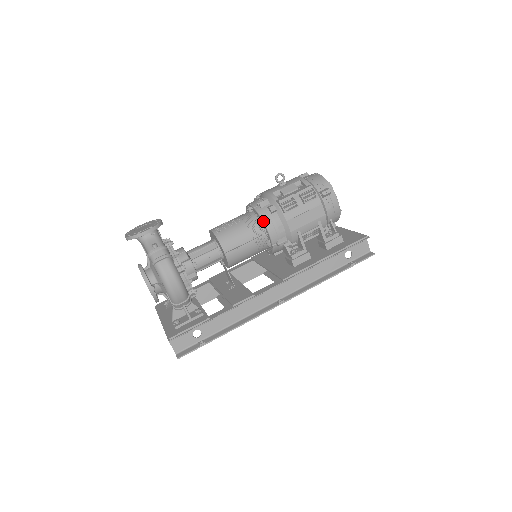
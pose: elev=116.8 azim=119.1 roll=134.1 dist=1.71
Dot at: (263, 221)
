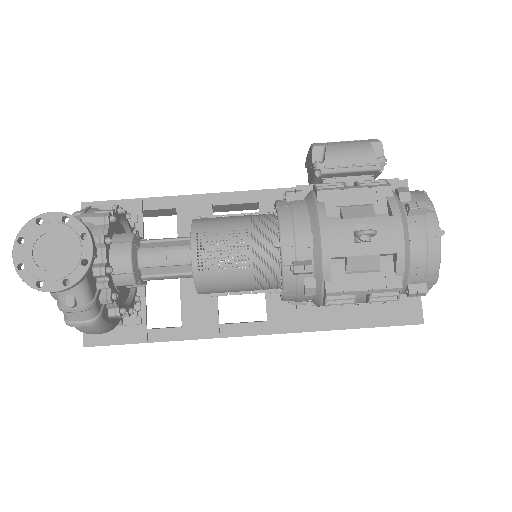
Dot at: (283, 294)
